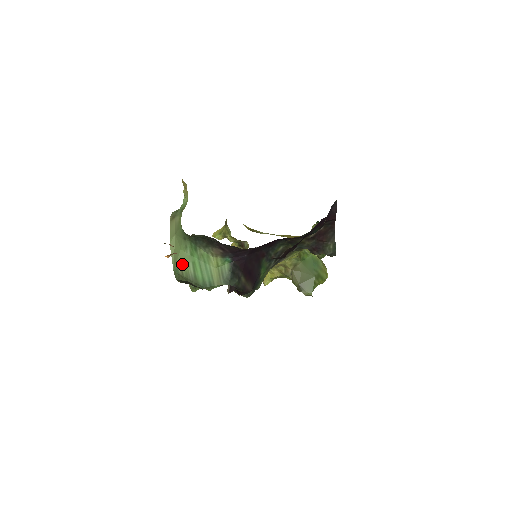
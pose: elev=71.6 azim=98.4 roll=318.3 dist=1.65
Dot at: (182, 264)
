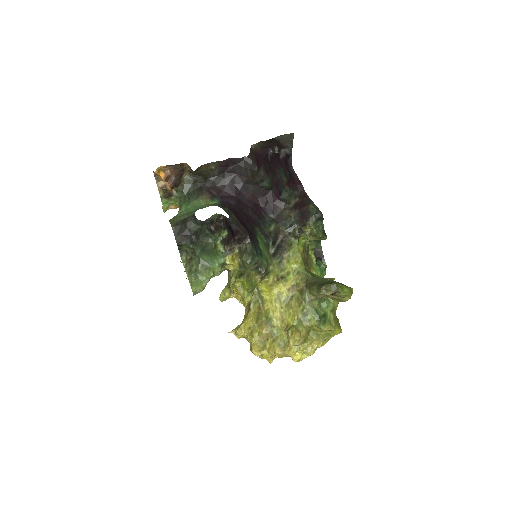
Dot at: (177, 215)
